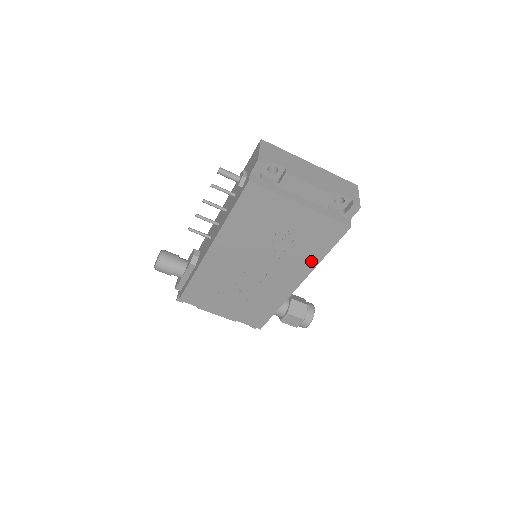
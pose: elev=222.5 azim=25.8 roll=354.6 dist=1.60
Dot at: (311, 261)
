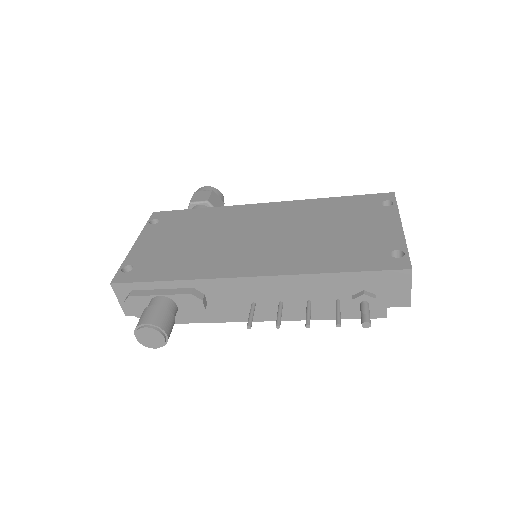
Dot at: occluded
